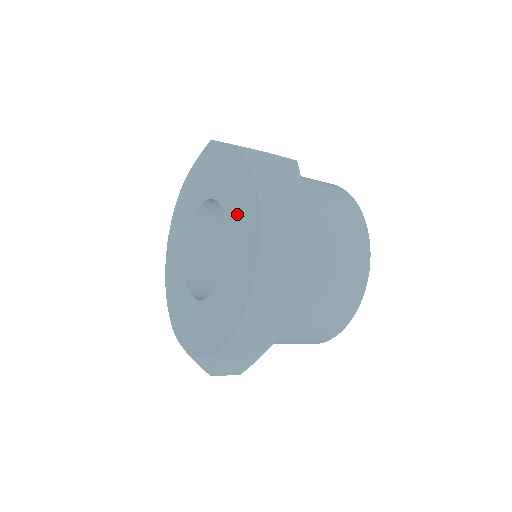
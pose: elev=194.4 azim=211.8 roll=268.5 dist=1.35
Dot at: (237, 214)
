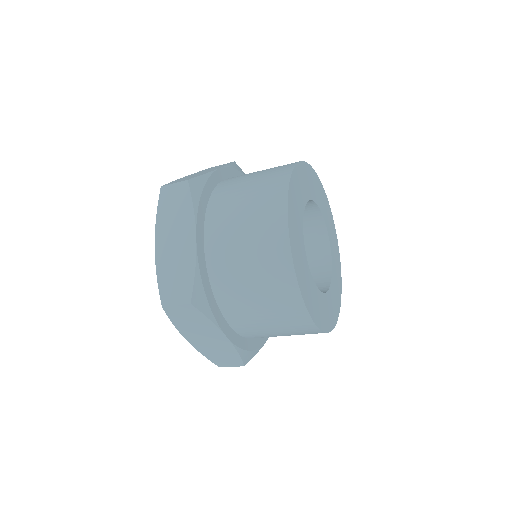
Dot at: occluded
